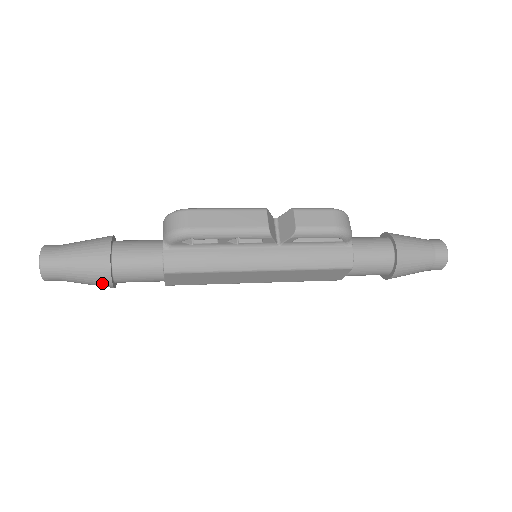
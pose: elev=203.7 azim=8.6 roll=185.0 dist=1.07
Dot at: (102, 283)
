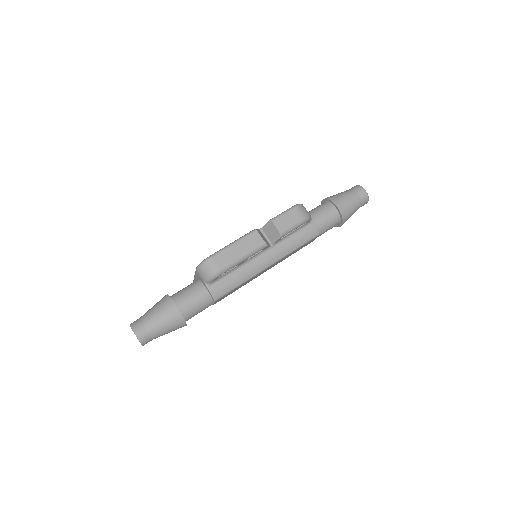
Dot at: (180, 327)
